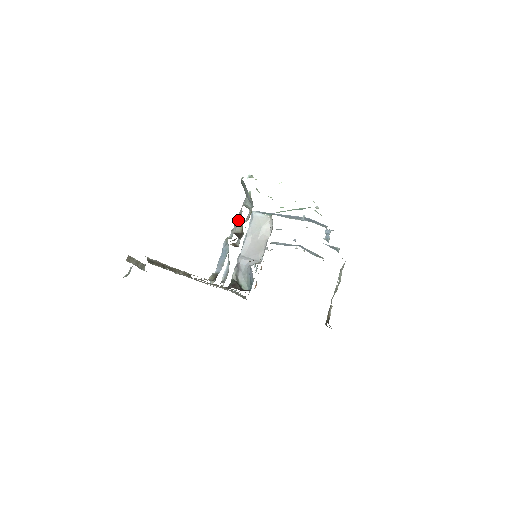
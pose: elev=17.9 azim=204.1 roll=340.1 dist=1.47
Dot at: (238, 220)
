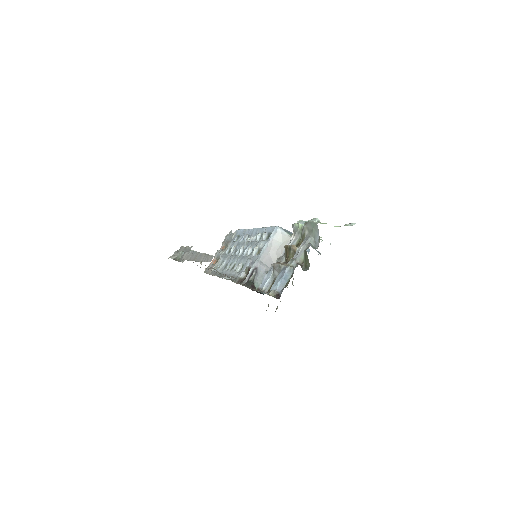
Dot at: (302, 253)
